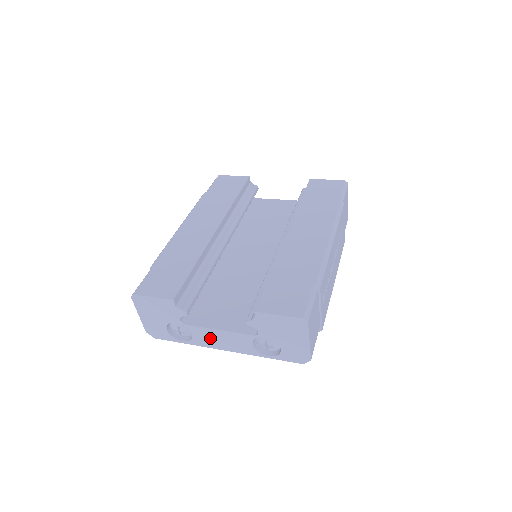
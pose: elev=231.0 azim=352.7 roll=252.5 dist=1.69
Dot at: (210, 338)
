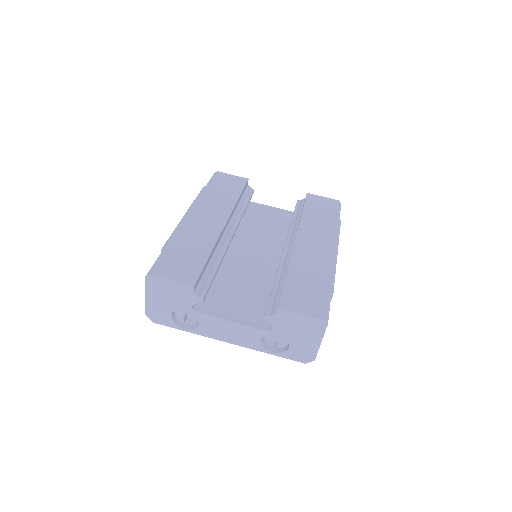
Dot at: (217, 329)
